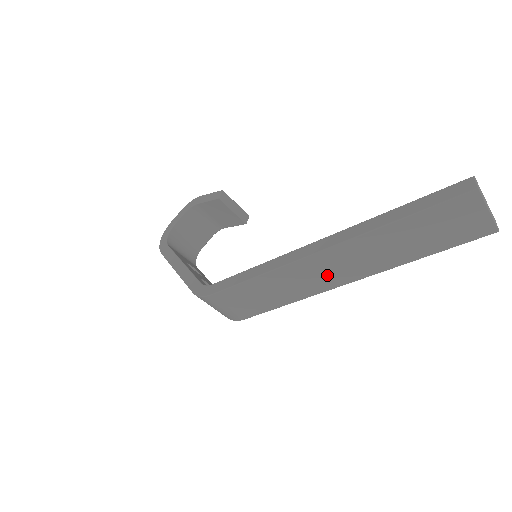
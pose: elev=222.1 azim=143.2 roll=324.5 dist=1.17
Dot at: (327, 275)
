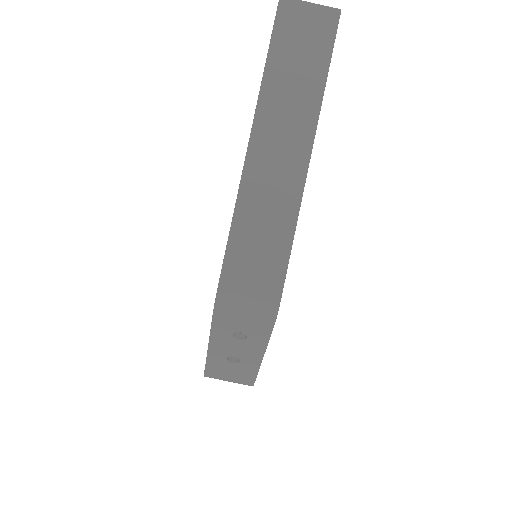
Dot at: (283, 162)
